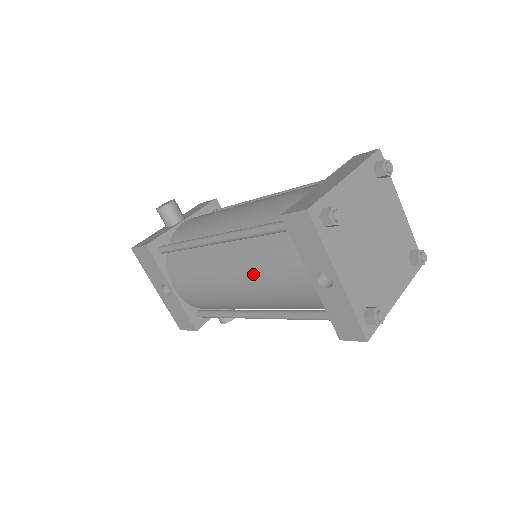
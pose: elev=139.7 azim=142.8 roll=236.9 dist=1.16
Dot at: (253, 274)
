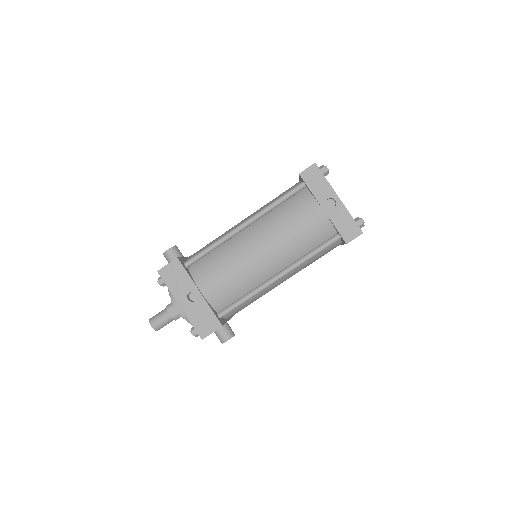
Dot at: (279, 230)
